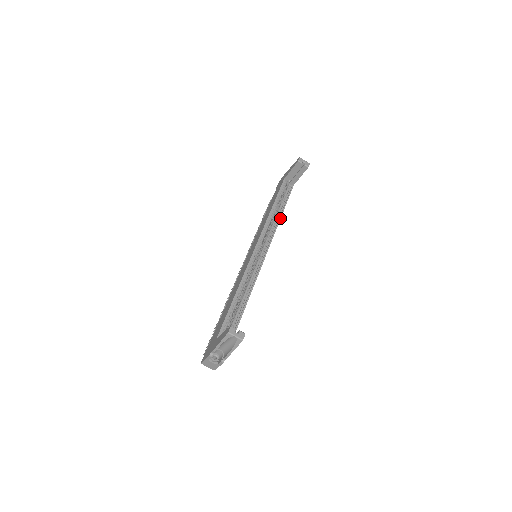
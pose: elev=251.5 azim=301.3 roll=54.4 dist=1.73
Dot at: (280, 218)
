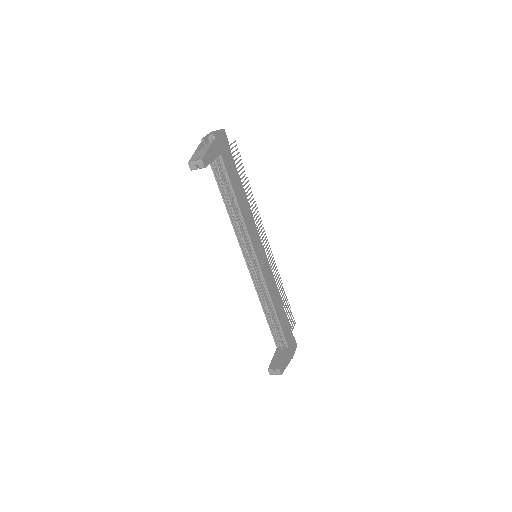
Dot at: (241, 214)
